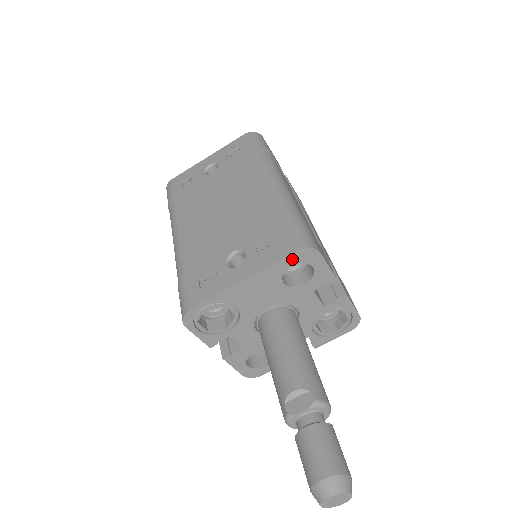
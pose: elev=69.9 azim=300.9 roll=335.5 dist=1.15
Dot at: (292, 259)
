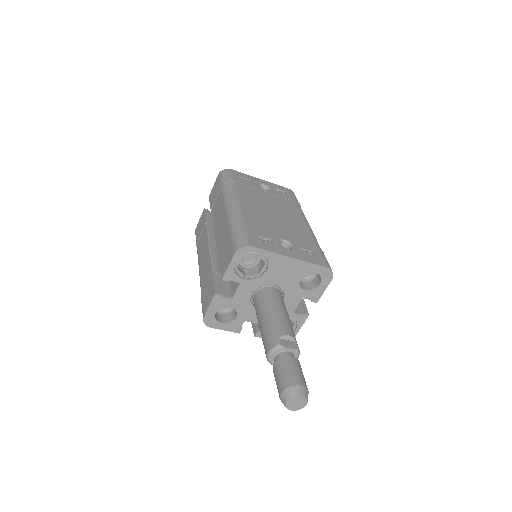
Dot at: (320, 270)
